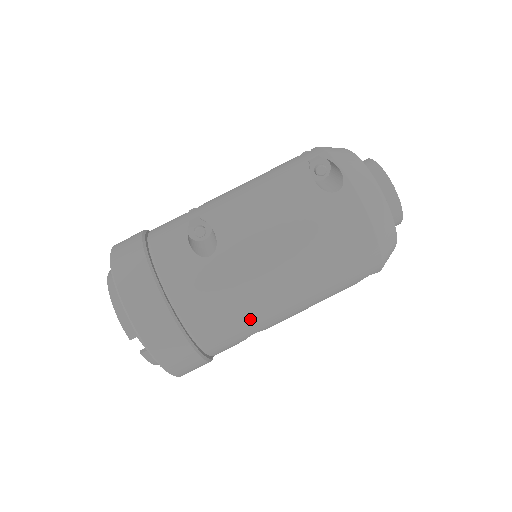
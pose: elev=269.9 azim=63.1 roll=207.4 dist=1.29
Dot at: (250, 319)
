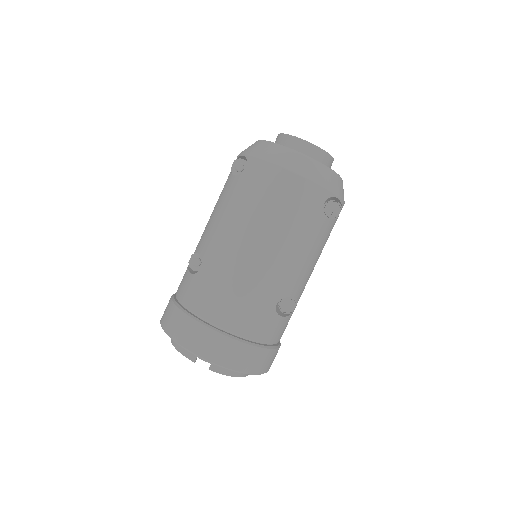
Dot at: (255, 291)
